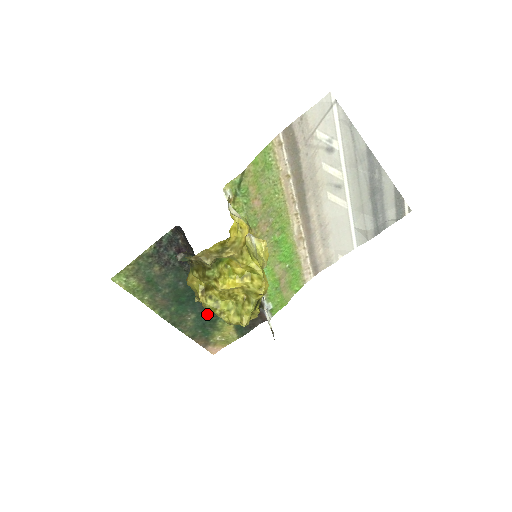
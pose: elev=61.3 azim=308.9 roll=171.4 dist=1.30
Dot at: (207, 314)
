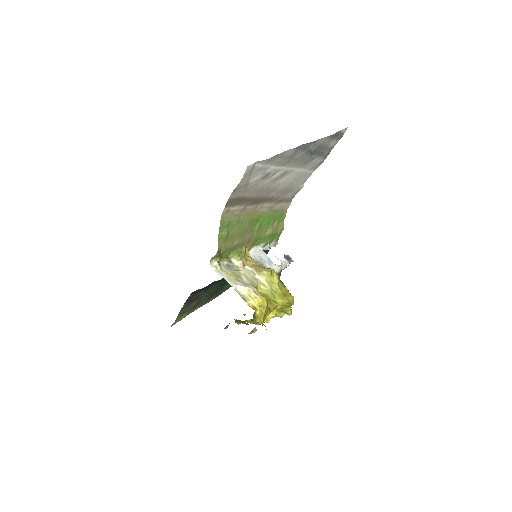
Dot at: occluded
